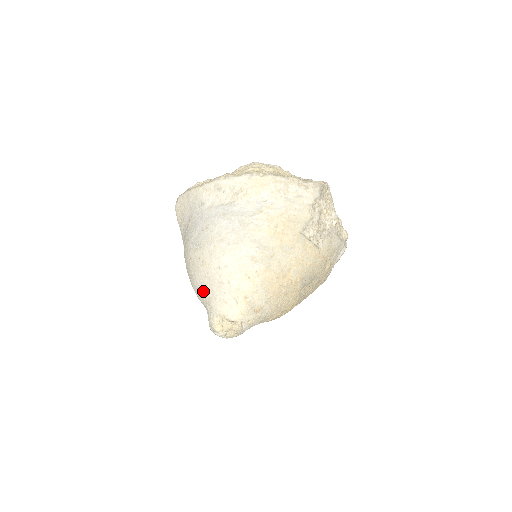
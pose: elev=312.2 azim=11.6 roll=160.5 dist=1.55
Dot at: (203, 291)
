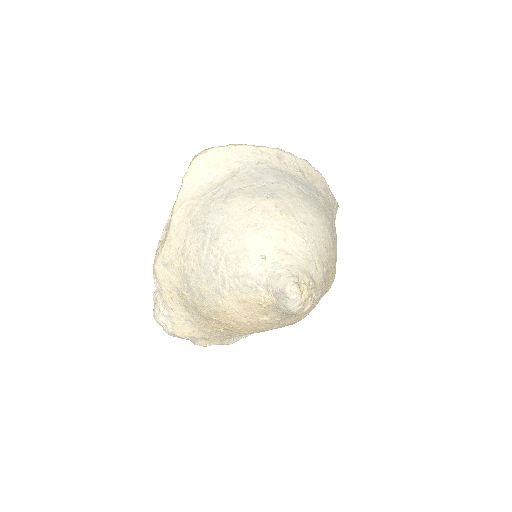
Dot at: (275, 245)
